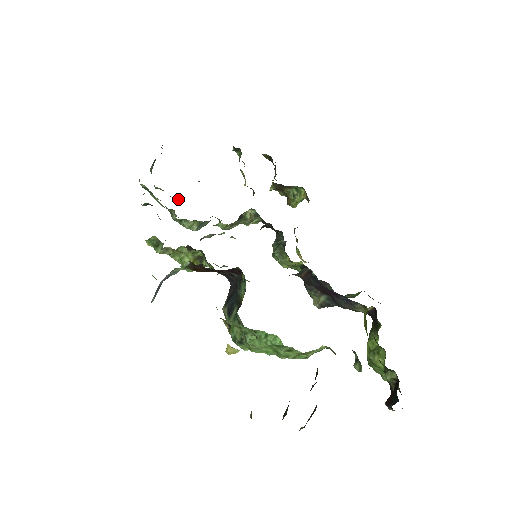
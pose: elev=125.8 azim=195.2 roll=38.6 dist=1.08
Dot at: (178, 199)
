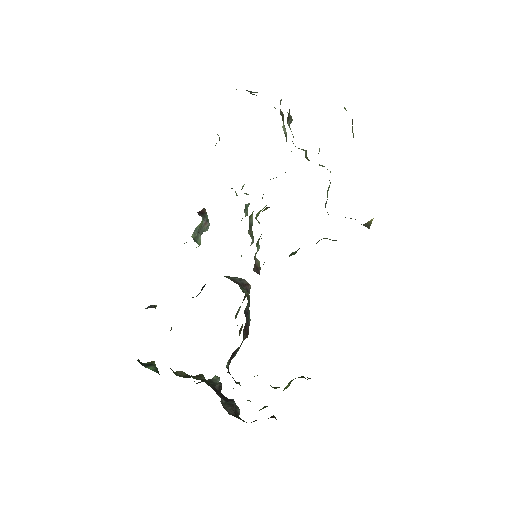
Dot at: occluded
